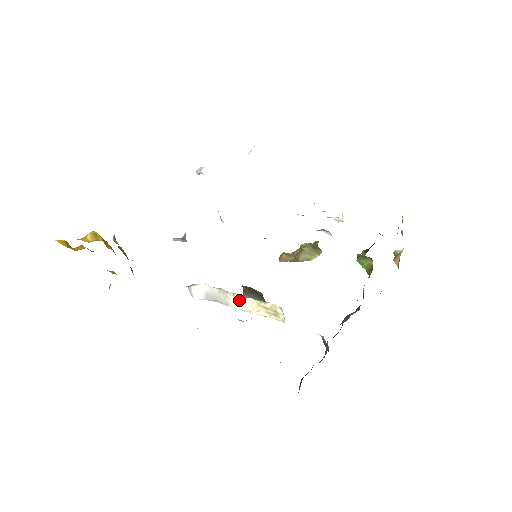
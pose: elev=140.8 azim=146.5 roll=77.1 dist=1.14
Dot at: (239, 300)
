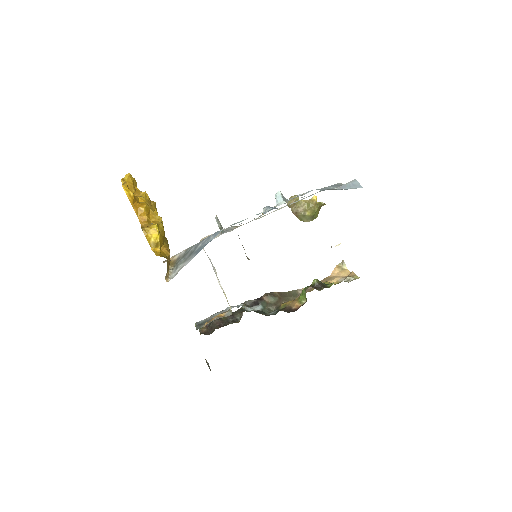
Dot at: occluded
